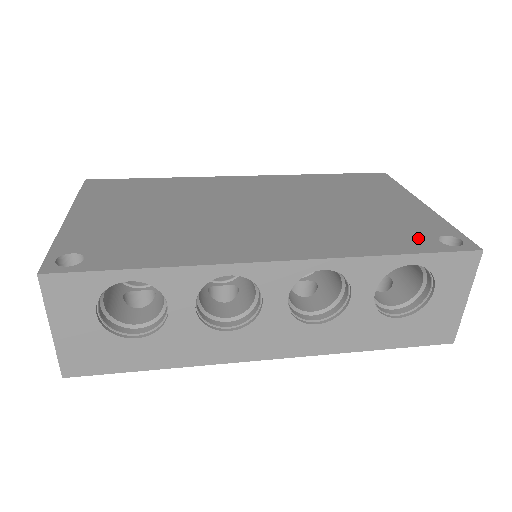
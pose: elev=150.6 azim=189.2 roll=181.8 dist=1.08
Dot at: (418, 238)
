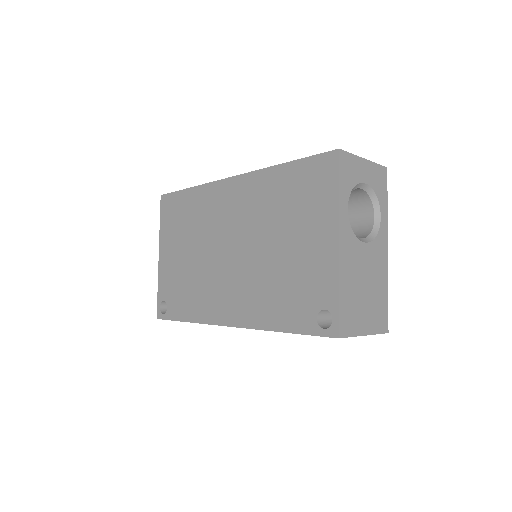
Dot at: (305, 311)
